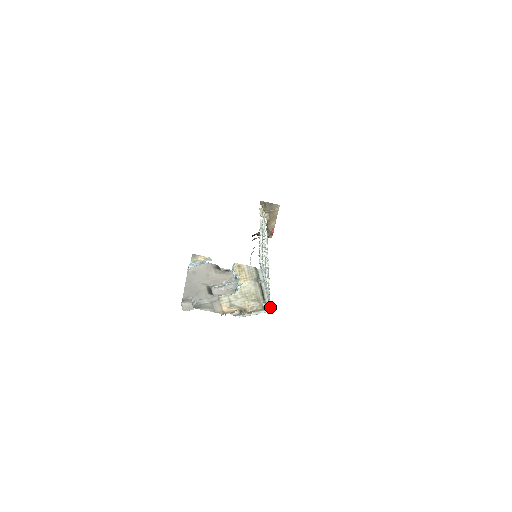
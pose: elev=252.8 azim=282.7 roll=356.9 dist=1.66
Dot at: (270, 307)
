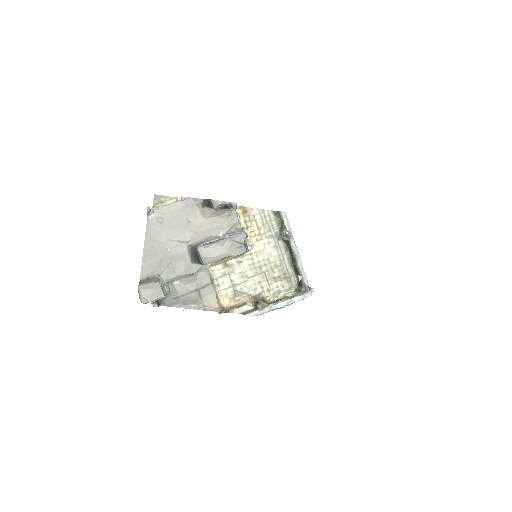
Dot at: occluded
